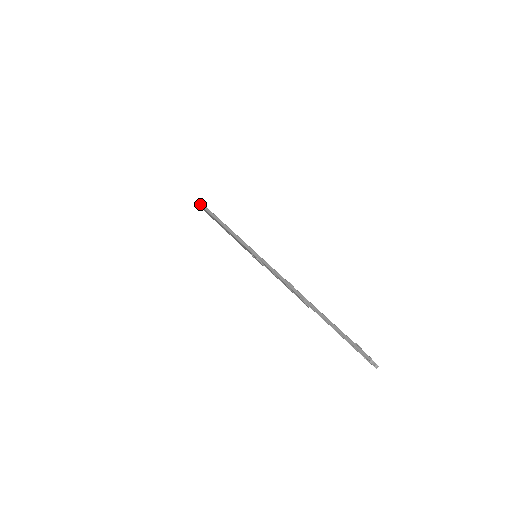
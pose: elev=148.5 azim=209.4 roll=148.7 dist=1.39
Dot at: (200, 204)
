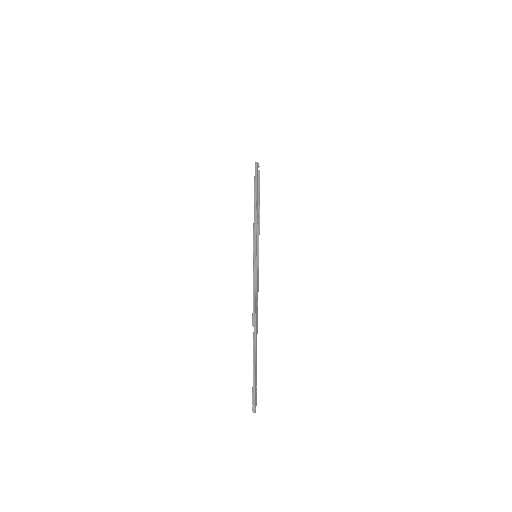
Dot at: (255, 169)
